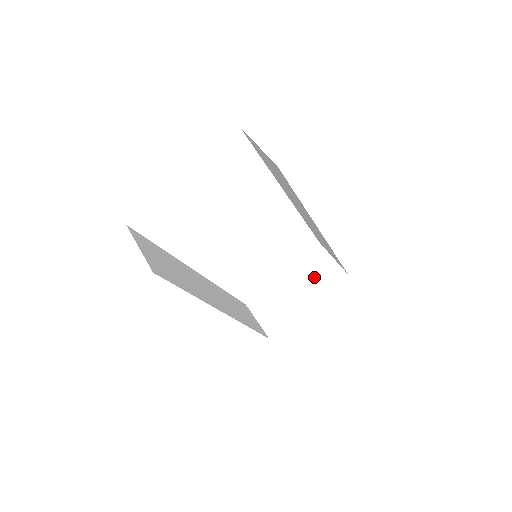
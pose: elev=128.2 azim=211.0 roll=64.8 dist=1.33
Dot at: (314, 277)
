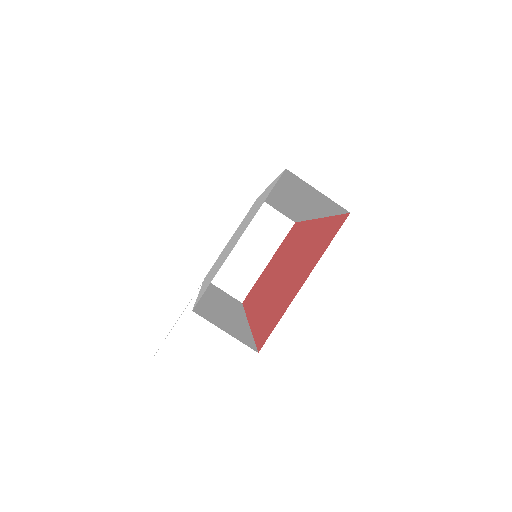
Dot at: (264, 233)
